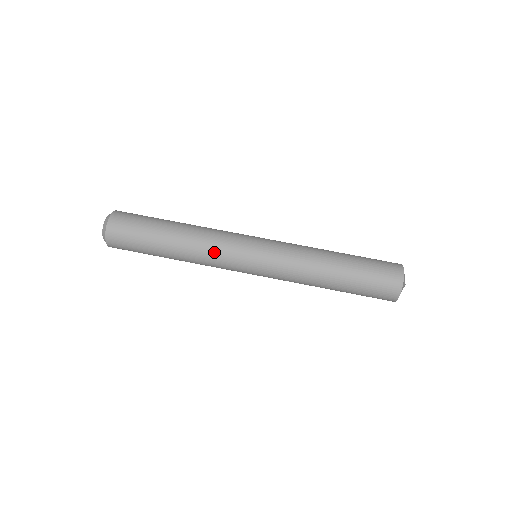
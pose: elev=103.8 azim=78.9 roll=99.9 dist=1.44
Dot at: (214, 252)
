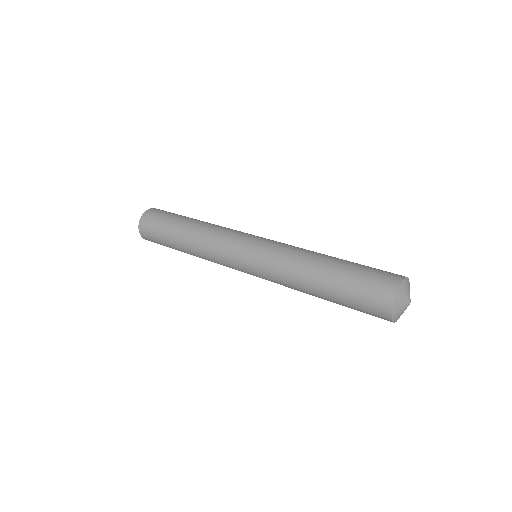
Dot at: (229, 228)
